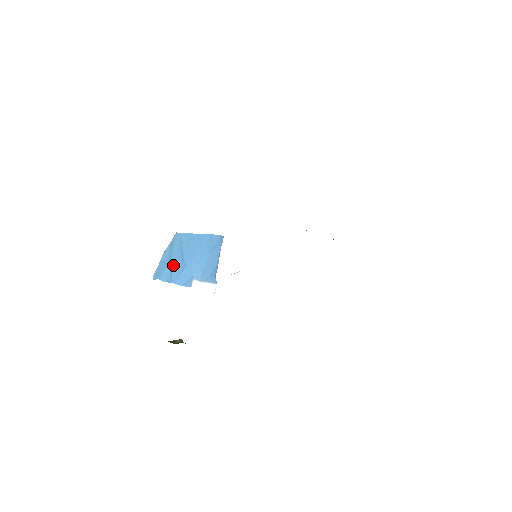
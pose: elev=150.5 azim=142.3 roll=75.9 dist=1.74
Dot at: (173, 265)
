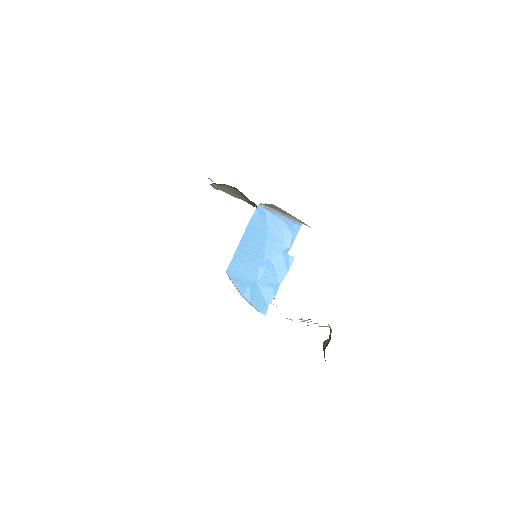
Dot at: (261, 280)
